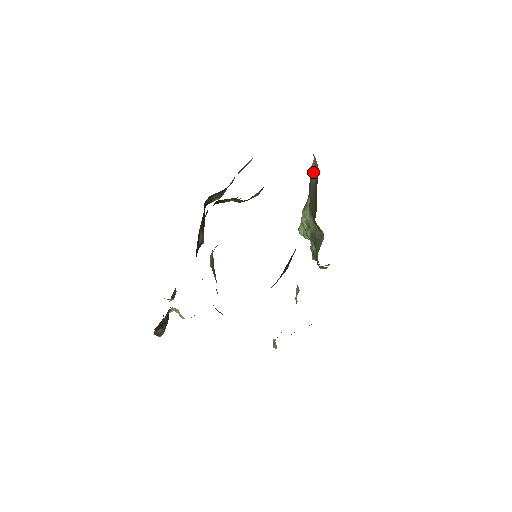
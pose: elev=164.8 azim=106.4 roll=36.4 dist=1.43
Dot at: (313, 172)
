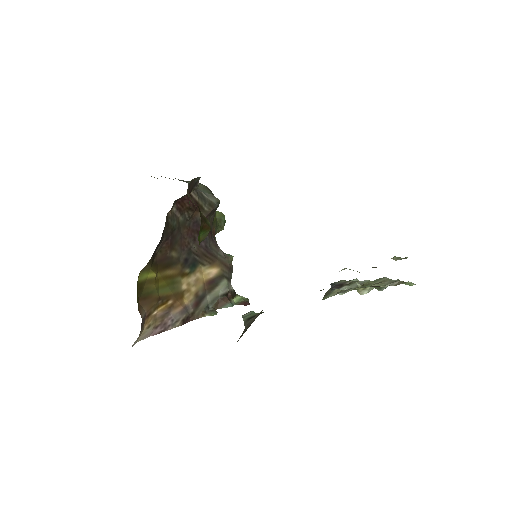
Dot at: occluded
